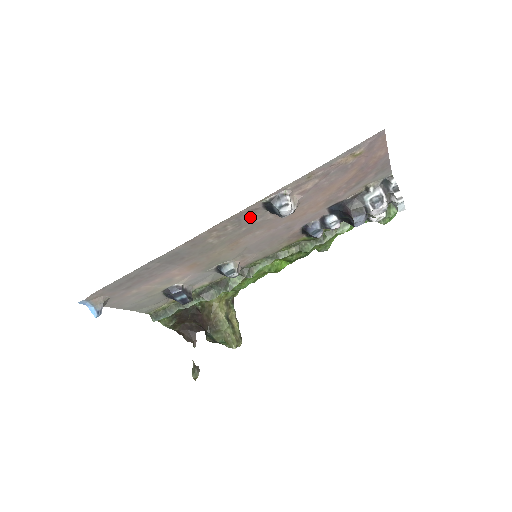
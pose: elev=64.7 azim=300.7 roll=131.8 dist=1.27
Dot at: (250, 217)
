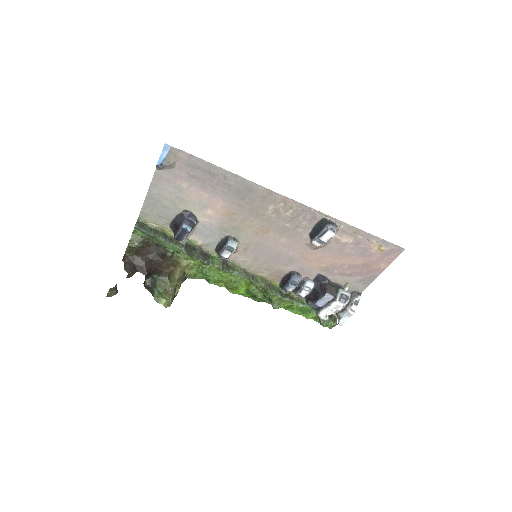
Dot at: (304, 220)
